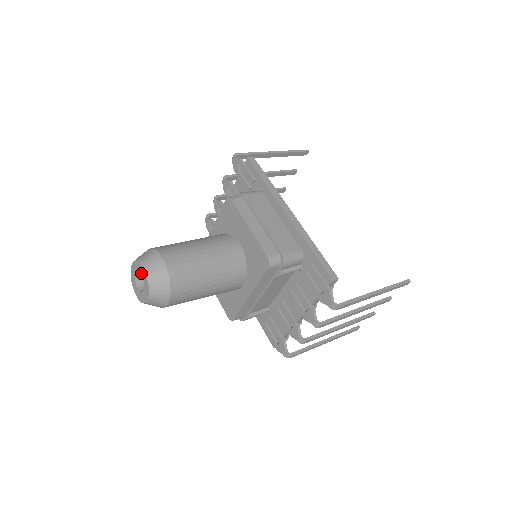
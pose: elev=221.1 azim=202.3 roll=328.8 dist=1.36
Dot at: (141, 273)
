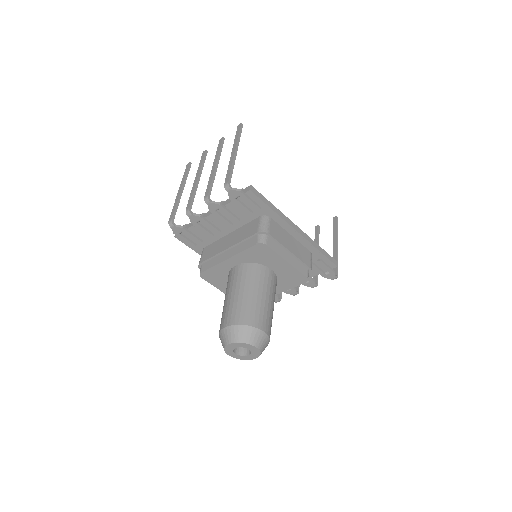
Dot at: (249, 349)
